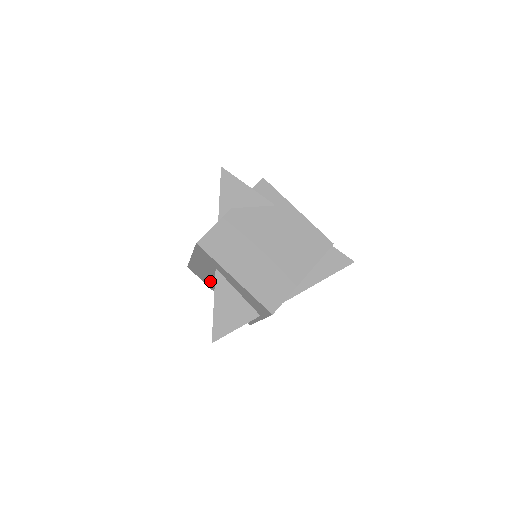
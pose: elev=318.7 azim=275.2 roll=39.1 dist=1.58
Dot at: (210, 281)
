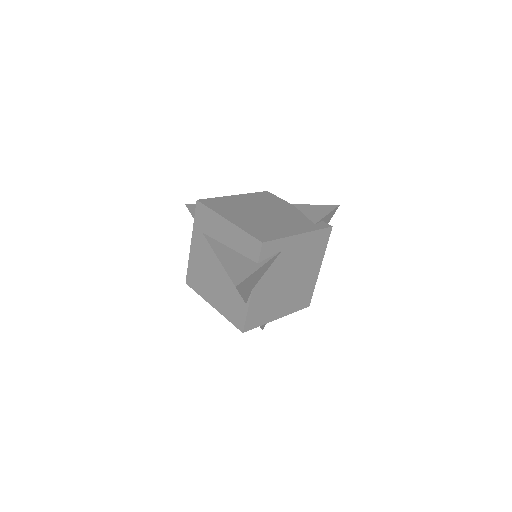
Dot at: occluded
